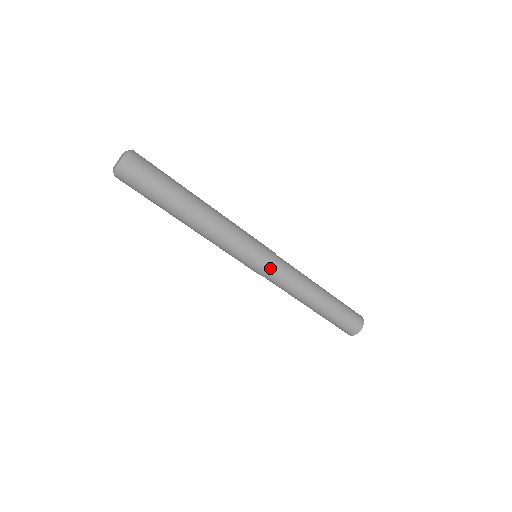
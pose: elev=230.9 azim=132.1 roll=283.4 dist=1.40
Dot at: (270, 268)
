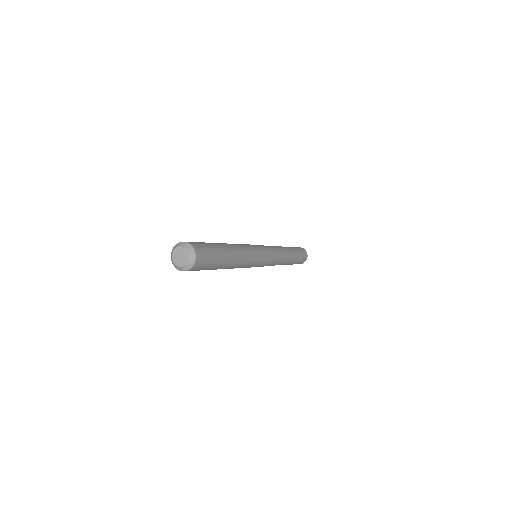
Dot at: occluded
